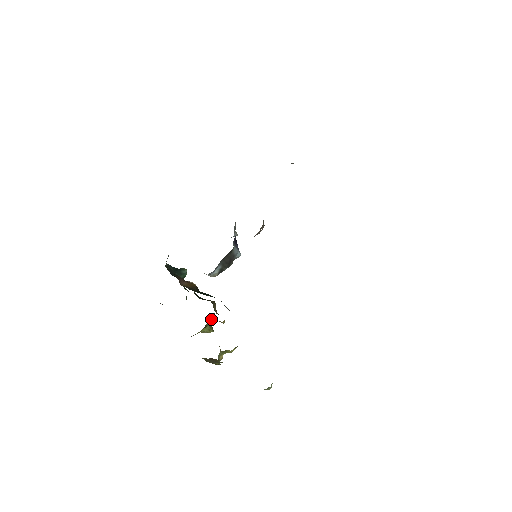
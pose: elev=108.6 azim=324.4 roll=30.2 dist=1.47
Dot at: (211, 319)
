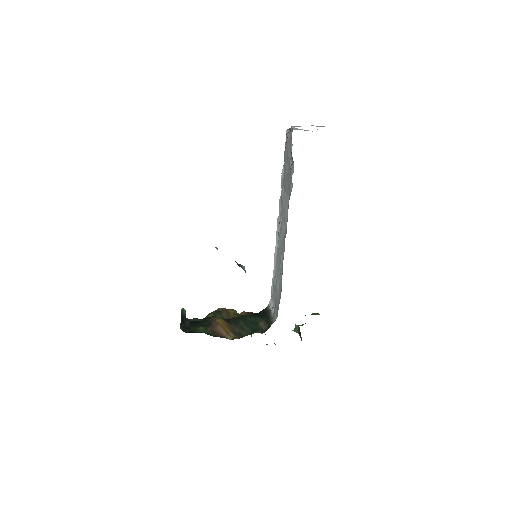
Dot at: occluded
